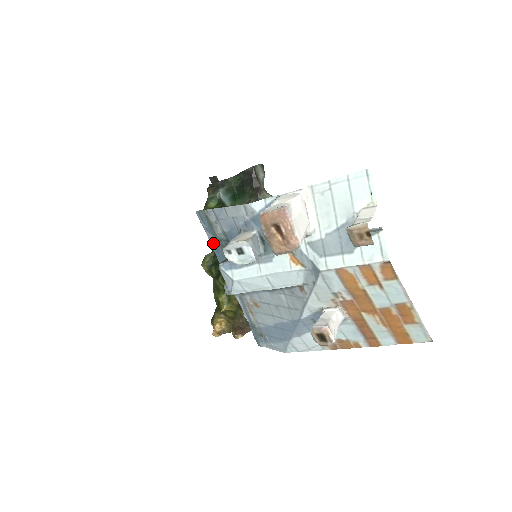
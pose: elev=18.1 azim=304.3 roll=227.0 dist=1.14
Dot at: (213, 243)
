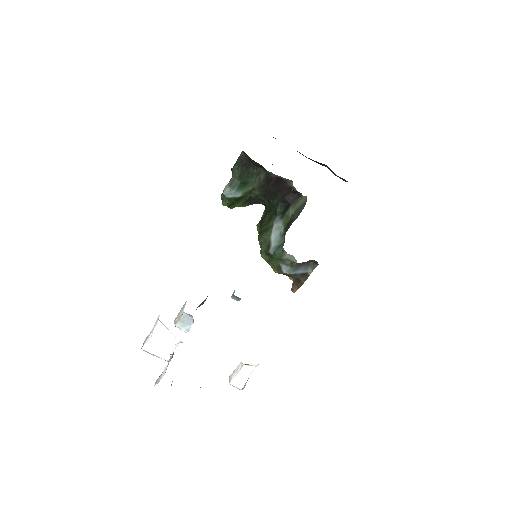
Dot at: occluded
